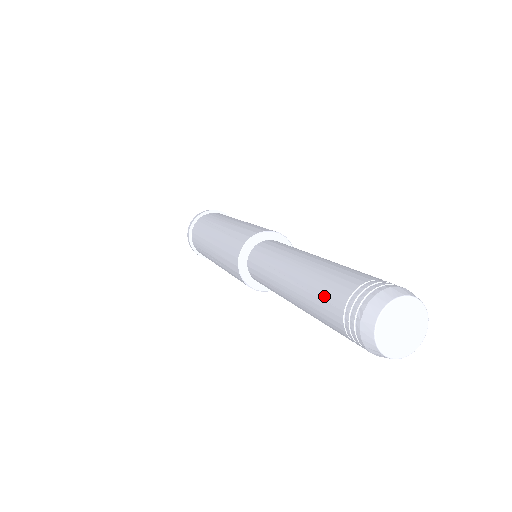
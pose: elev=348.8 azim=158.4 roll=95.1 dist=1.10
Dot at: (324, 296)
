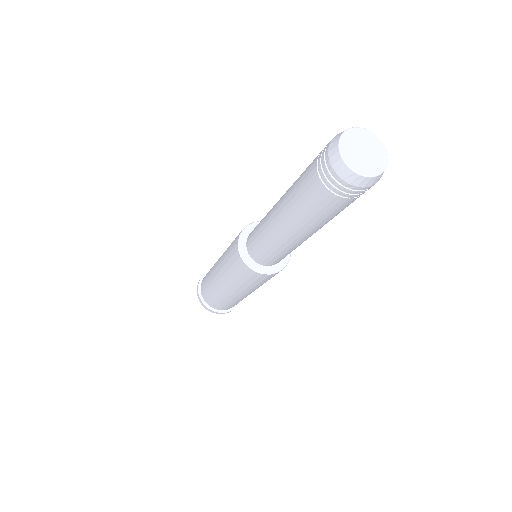
Dot at: (302, 184)
